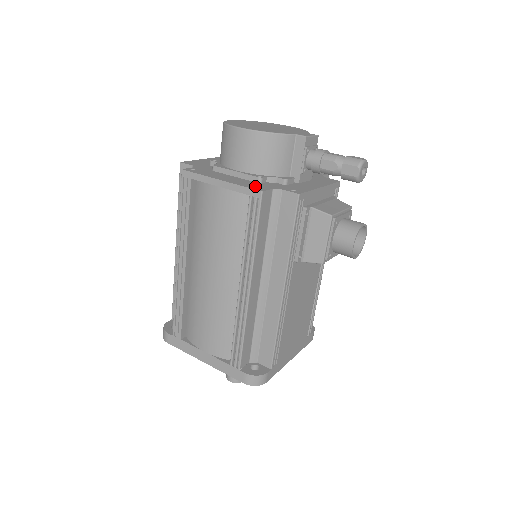
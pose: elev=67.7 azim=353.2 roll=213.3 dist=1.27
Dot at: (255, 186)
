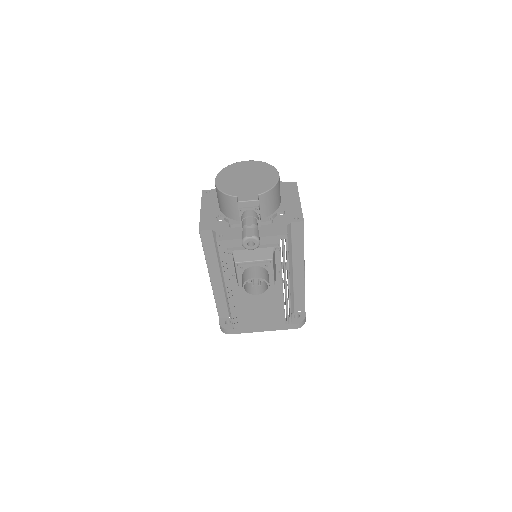
Dot at: (206, 223)
